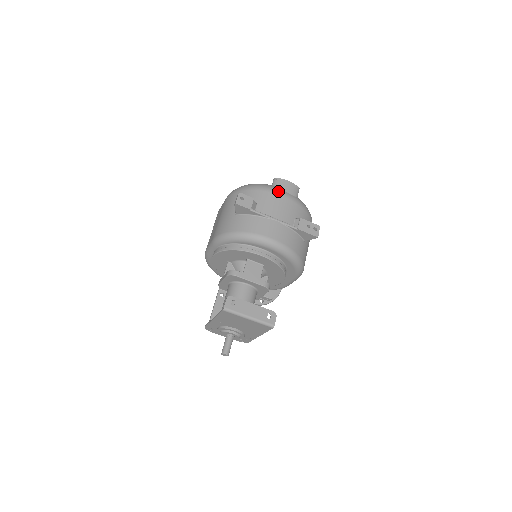
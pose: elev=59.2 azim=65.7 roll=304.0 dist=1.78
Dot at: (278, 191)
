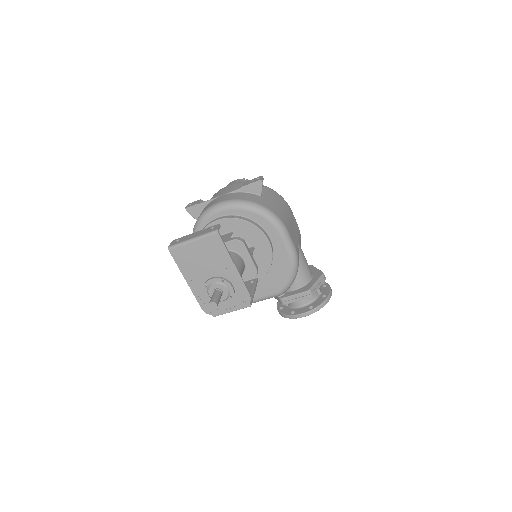
Dot at: occluded
